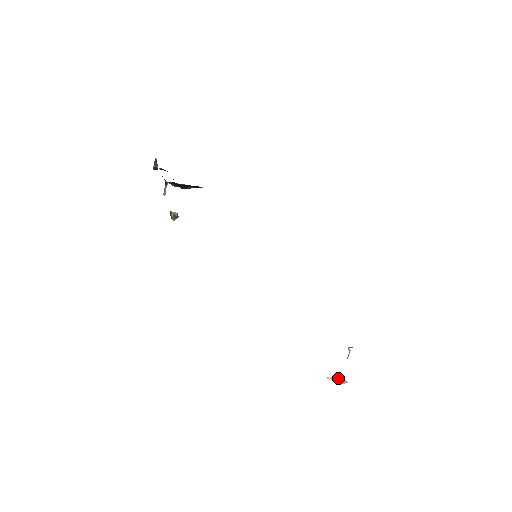
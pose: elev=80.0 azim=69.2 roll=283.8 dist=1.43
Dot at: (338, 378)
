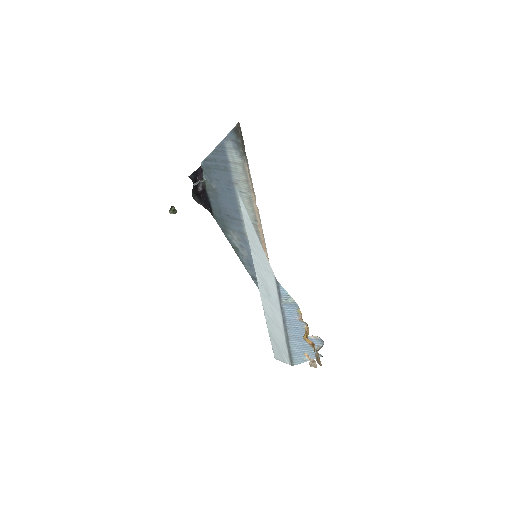
Dot at: (312, 359)
